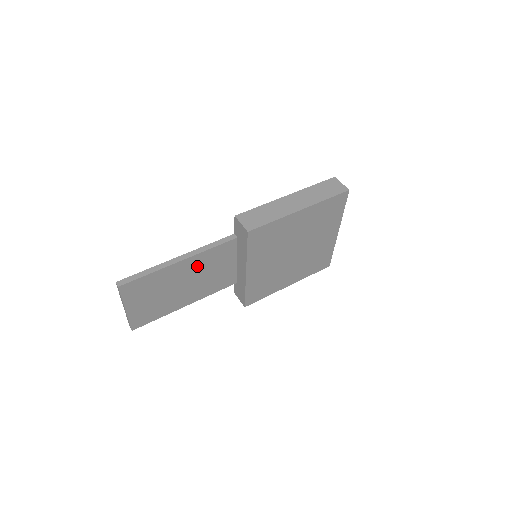
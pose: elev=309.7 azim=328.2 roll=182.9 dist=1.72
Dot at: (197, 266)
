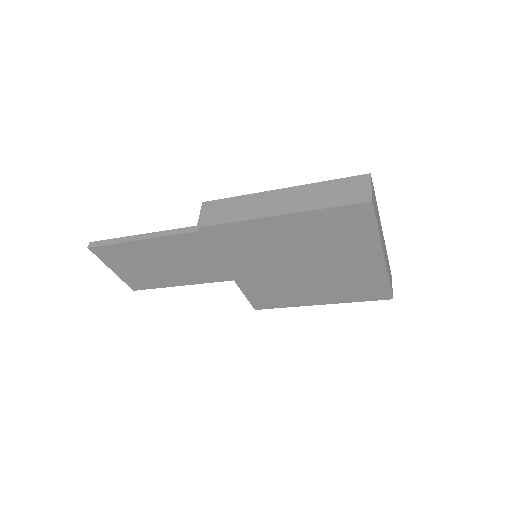
Dot at: (174, 248)
